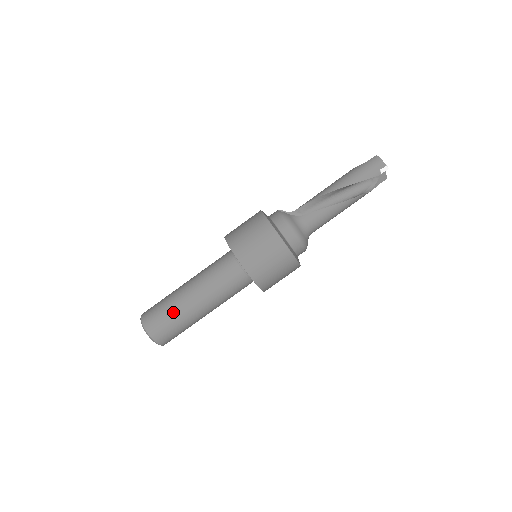
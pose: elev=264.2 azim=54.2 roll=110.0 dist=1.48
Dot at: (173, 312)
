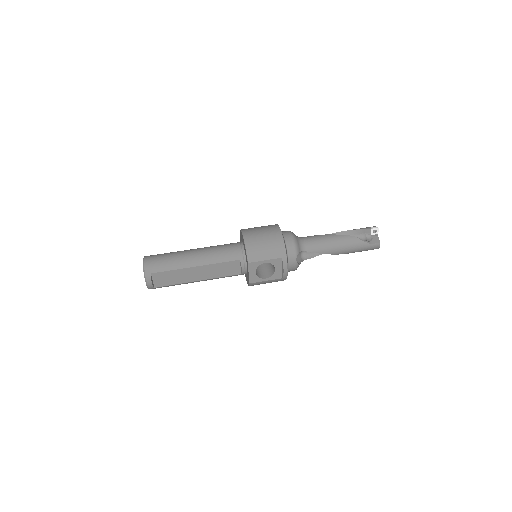
Dot at: (173, 252)
